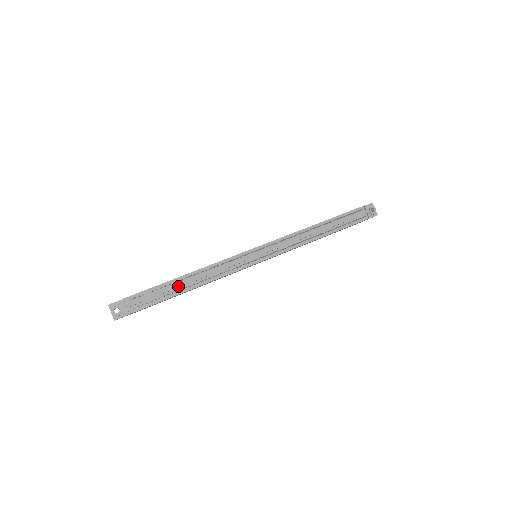
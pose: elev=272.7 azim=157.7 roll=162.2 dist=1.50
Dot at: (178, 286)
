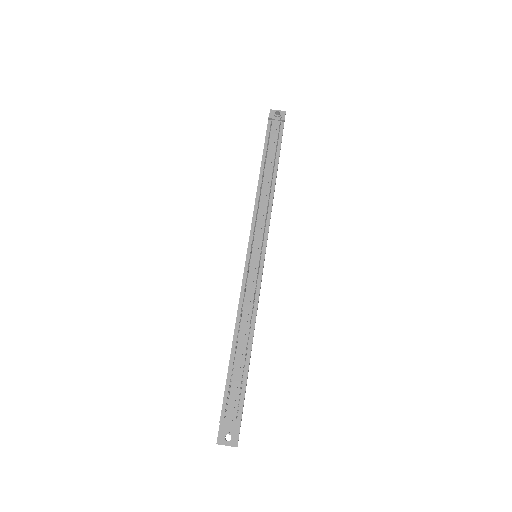
Dot at: (240, 356)
